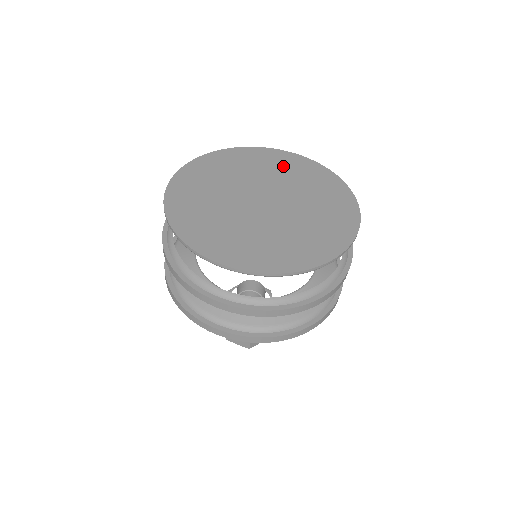
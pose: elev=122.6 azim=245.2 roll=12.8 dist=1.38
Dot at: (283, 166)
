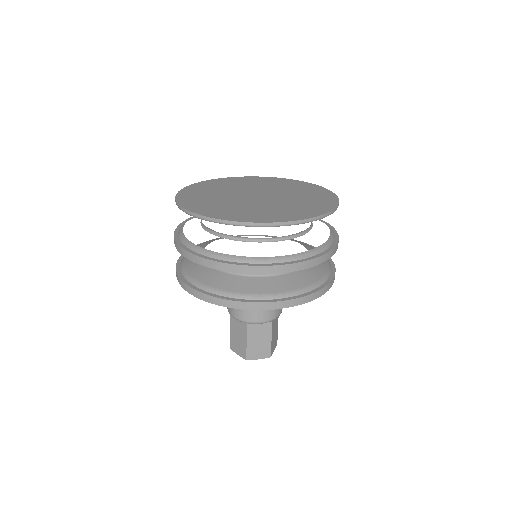
Dot at: (244, 182)
